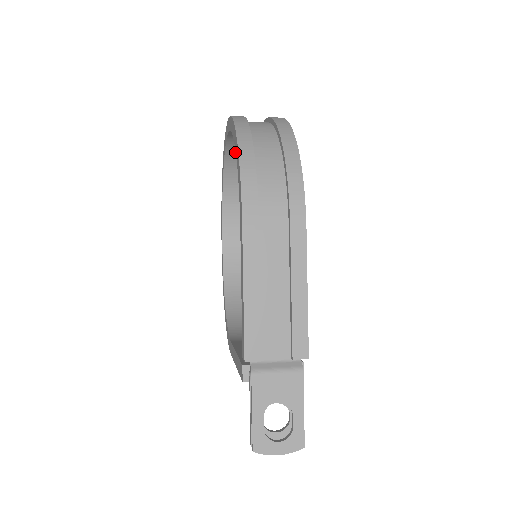
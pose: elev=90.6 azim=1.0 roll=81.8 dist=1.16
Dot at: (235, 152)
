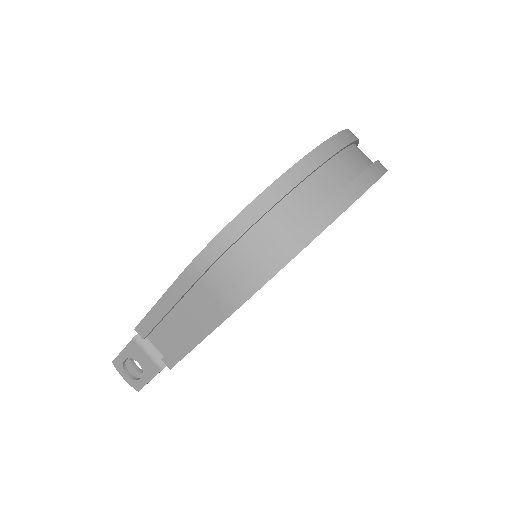
Dot at: occluded
